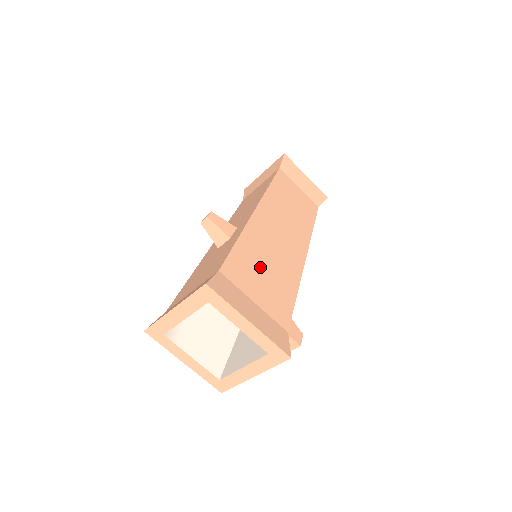
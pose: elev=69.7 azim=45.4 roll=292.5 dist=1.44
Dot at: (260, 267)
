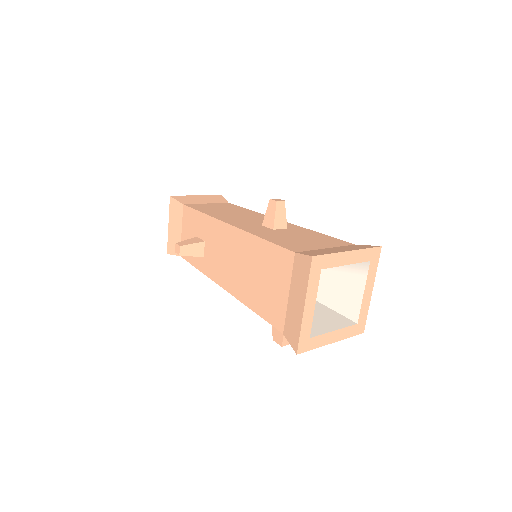
Dot at: occluded
